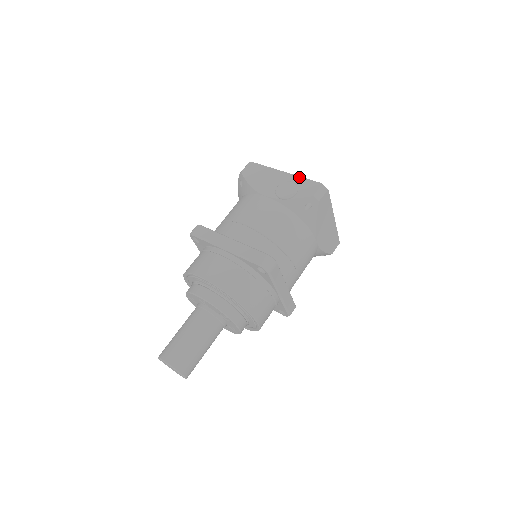
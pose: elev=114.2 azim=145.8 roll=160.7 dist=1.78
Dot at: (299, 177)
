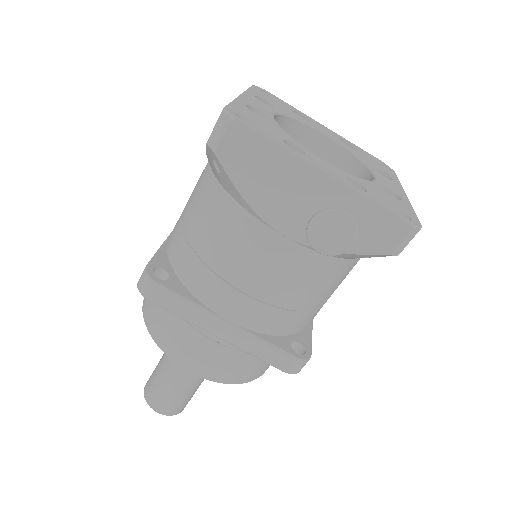
Dot at: (362, 198)
